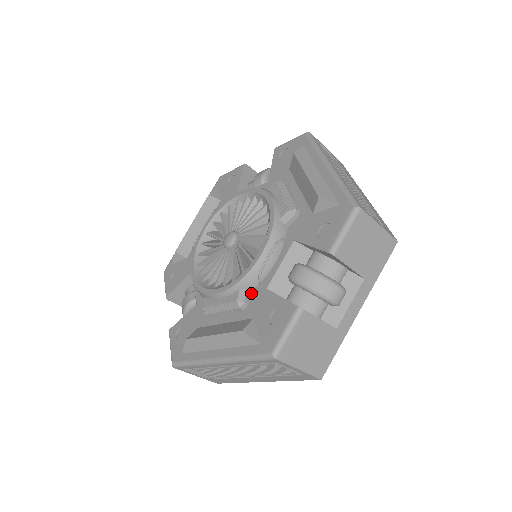
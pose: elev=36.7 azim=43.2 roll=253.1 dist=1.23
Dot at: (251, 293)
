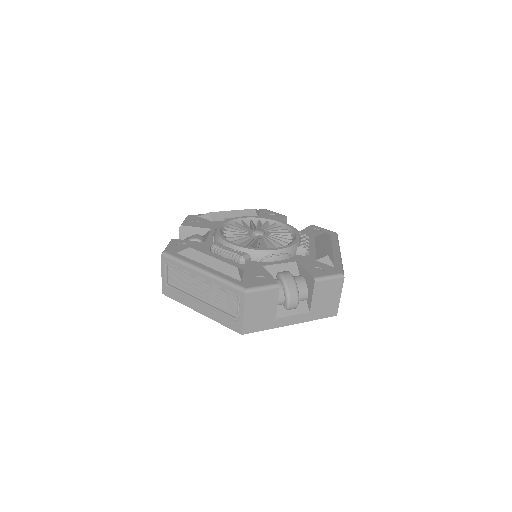
Dot at: (251, 261)
